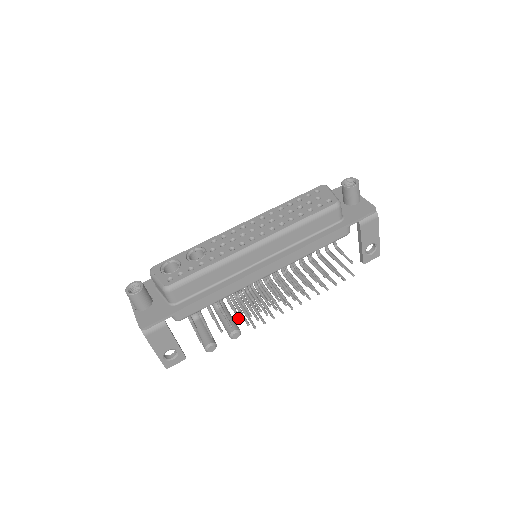
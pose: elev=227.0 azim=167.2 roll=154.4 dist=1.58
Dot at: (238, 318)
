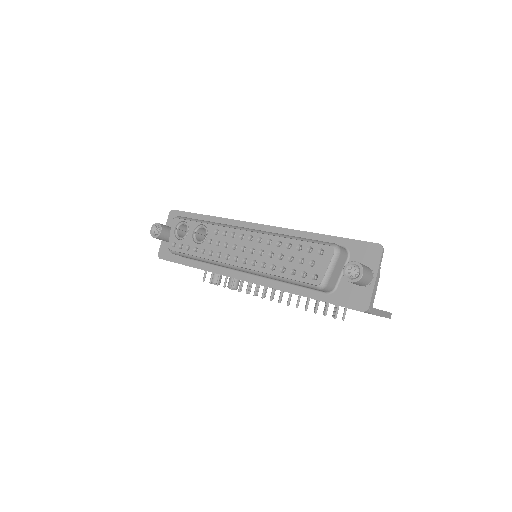
Dot at: (231, 285)
